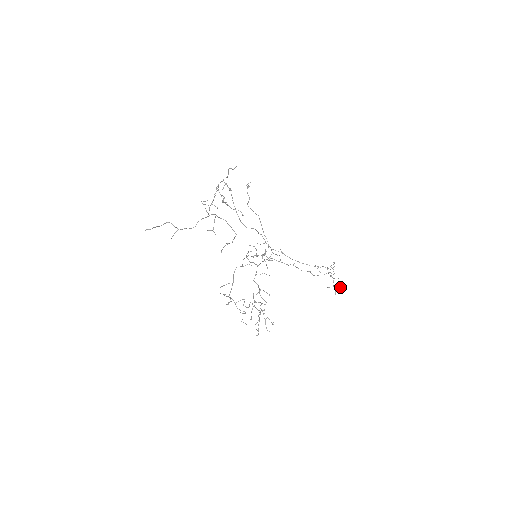
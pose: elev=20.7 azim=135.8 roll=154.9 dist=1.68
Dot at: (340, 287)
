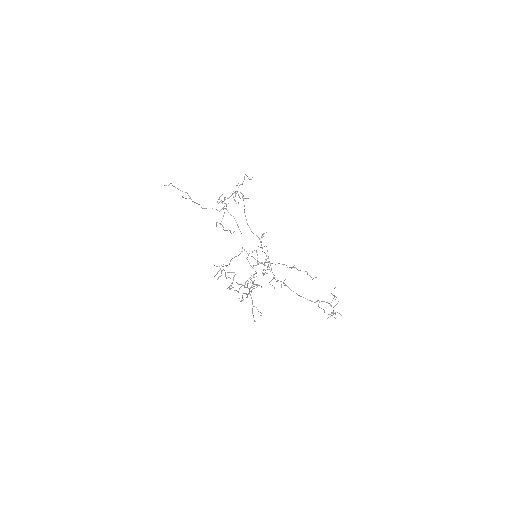
Dot at: (341, 315)
